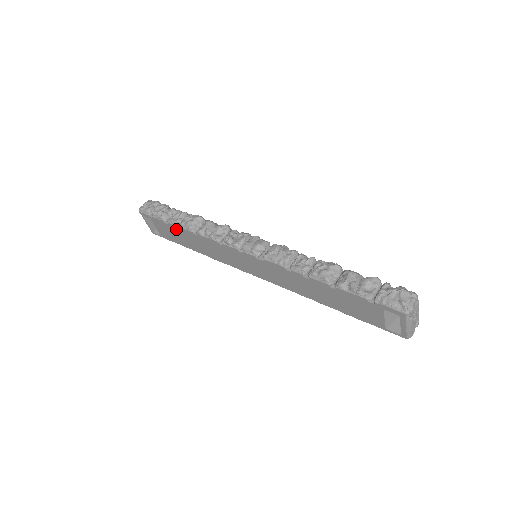
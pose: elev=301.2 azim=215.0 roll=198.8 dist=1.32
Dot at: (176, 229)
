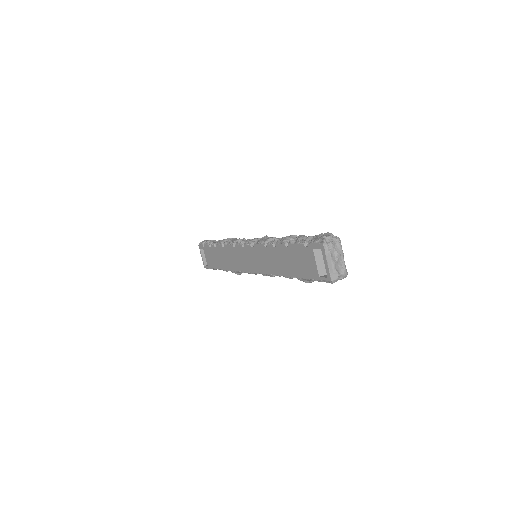
Dot at: (215, 249)
